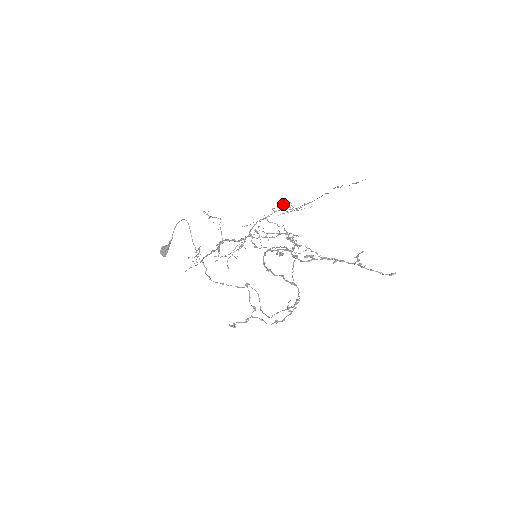
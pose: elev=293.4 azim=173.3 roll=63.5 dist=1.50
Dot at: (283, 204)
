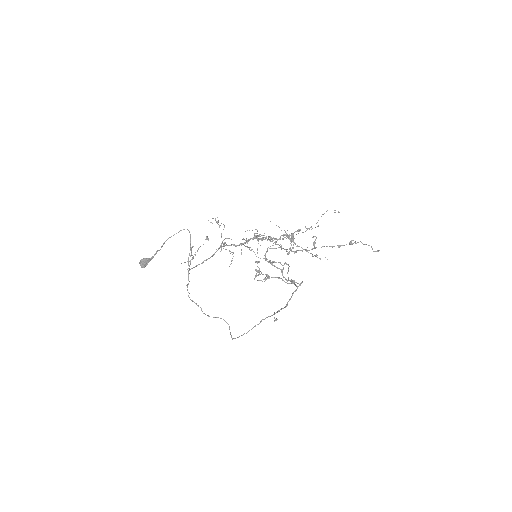
Dot at: occluded
